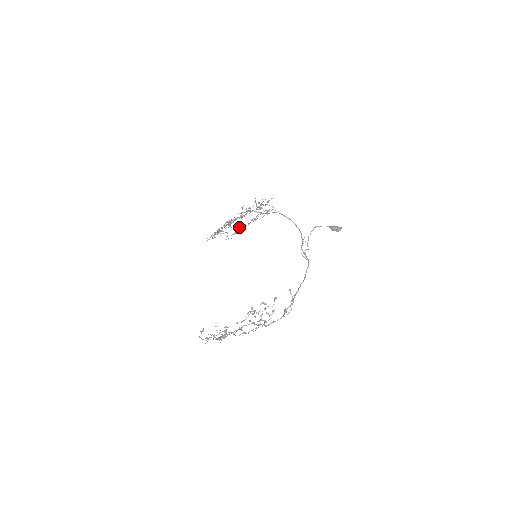
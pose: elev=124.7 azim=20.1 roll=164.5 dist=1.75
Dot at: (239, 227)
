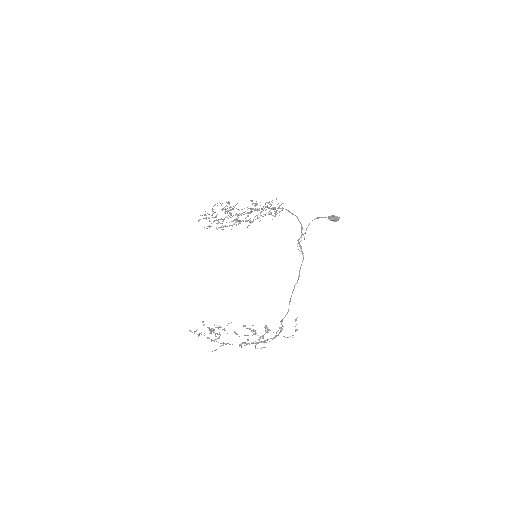
Dot at: occluded
